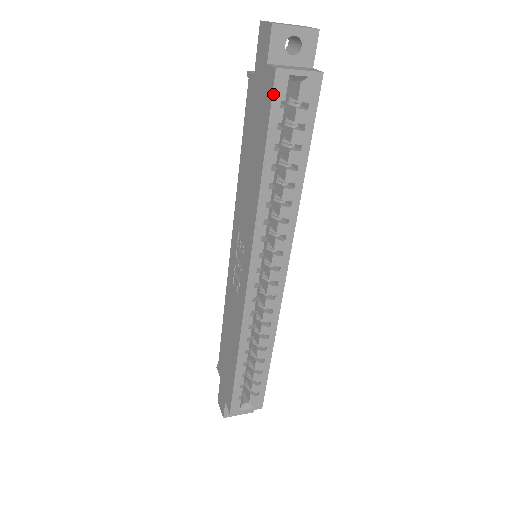
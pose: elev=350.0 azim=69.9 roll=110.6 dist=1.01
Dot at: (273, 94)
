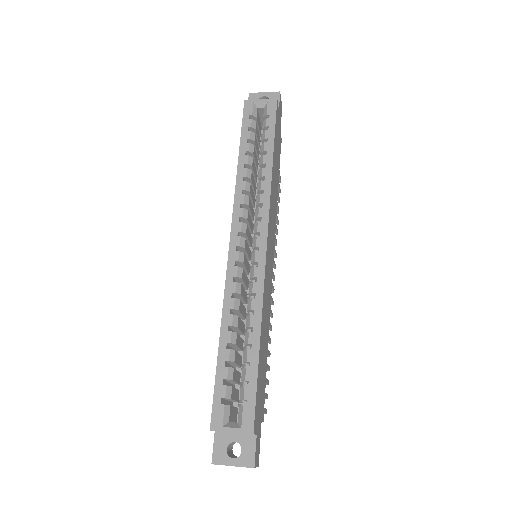
Dot at: (244, 113)
